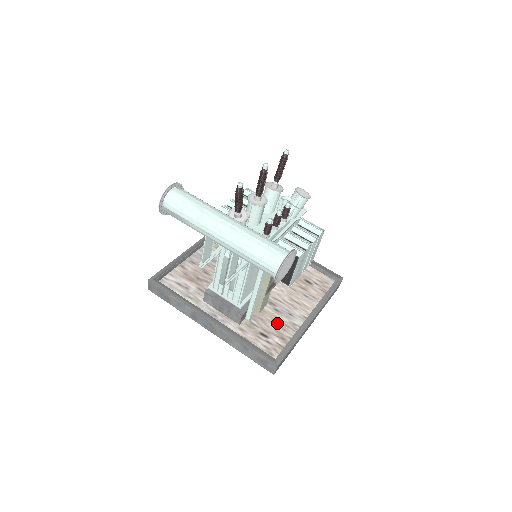
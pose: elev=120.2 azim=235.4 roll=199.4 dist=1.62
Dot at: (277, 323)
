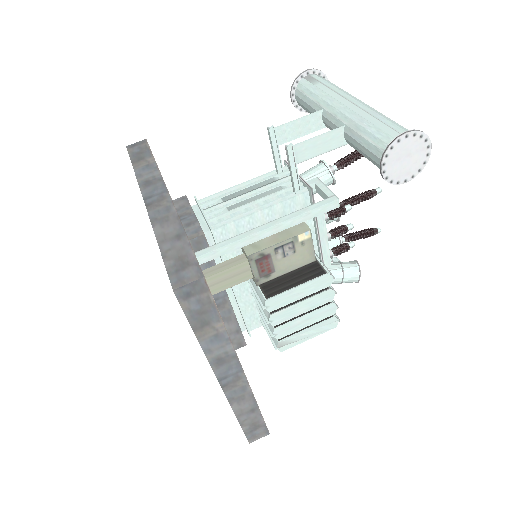
Dot at: occluded
